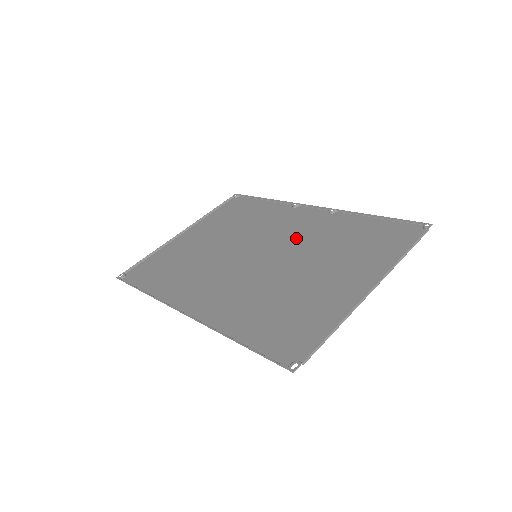
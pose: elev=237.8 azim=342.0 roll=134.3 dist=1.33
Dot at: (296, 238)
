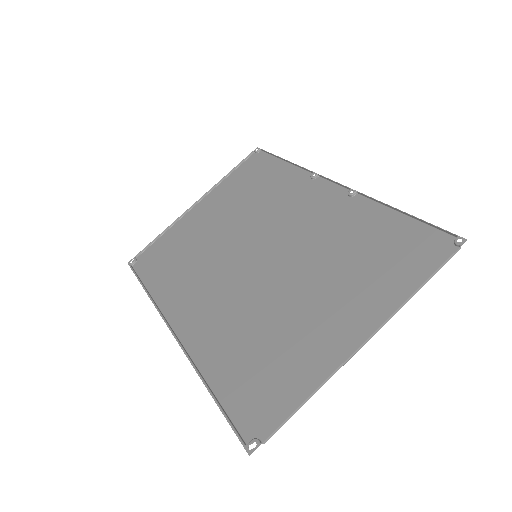
Dot at: (302, 234)
